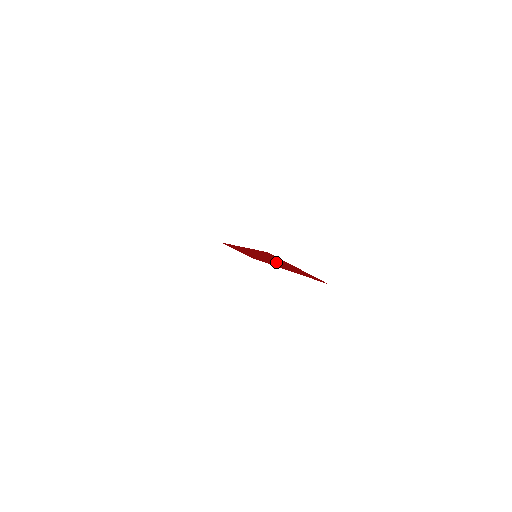
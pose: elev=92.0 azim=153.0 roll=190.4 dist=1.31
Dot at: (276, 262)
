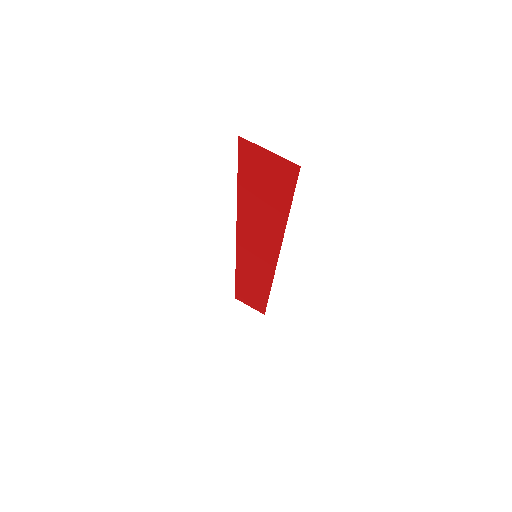
Dot at: (263, 210)
